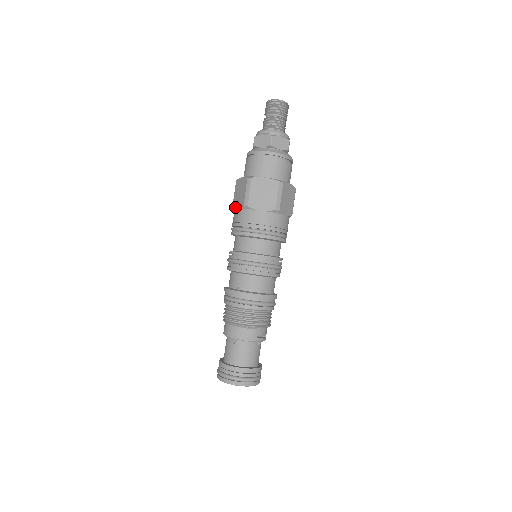
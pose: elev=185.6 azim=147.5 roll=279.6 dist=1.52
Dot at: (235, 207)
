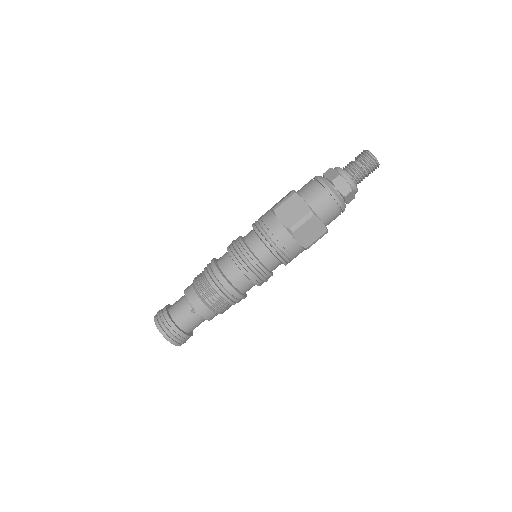
Dot at: (278, 216)
